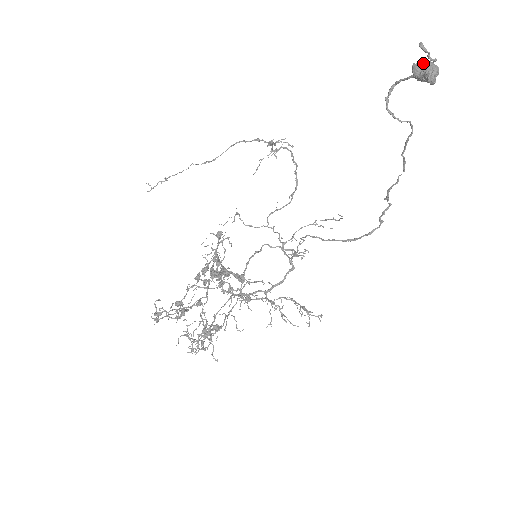
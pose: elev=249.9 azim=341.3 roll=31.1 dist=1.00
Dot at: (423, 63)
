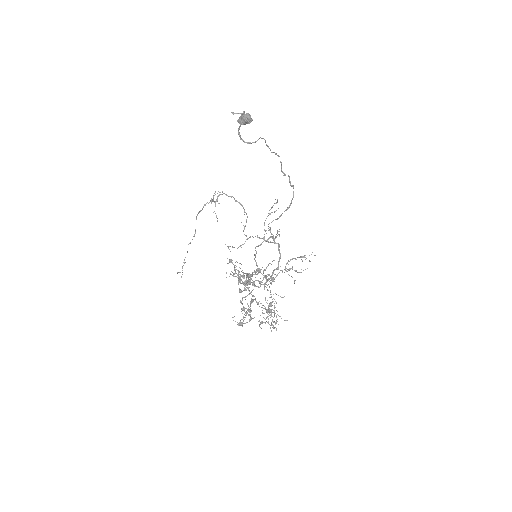
Dot at: (240, 118)
